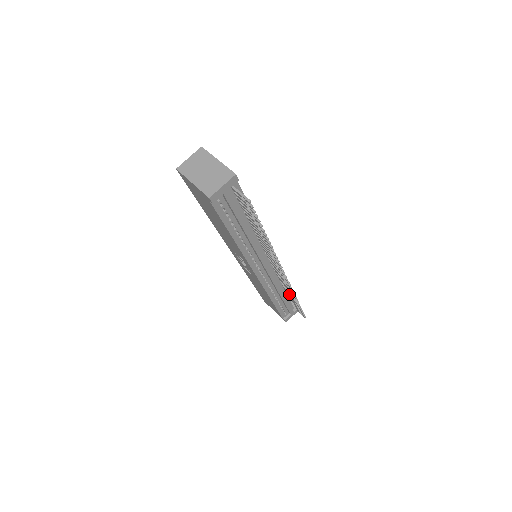
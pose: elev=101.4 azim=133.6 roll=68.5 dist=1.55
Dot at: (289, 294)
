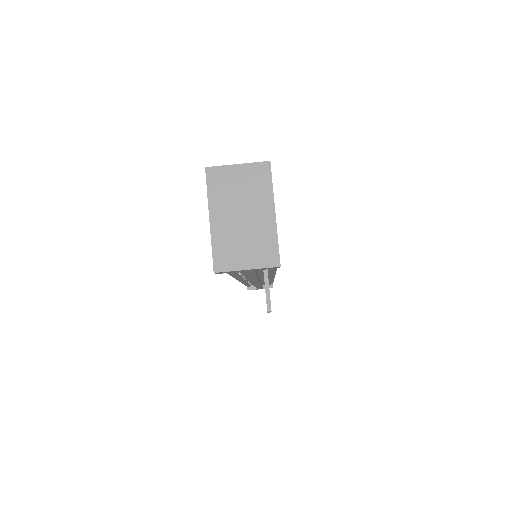
Dot at: occluded
